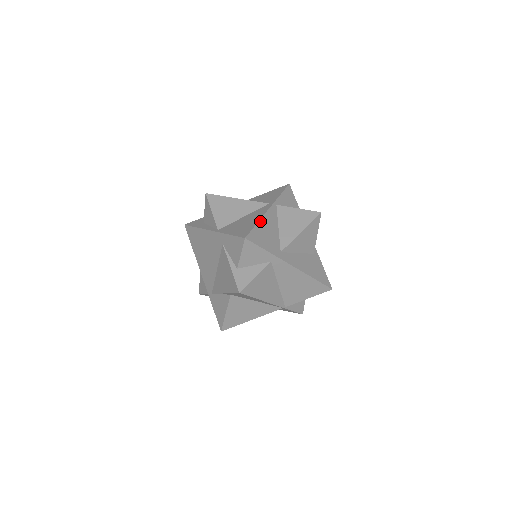
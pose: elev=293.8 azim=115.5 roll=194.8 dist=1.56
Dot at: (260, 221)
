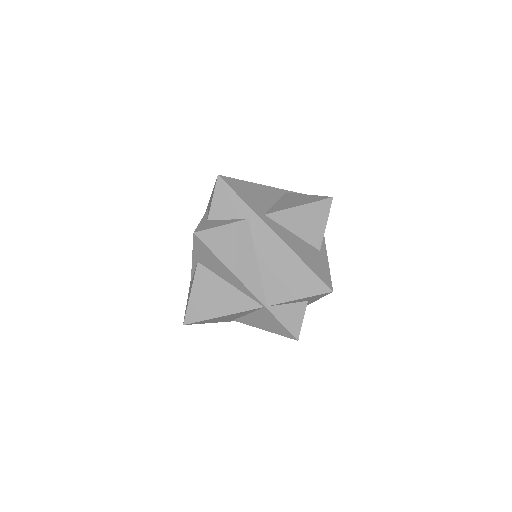
Dot at: (251, 183)
